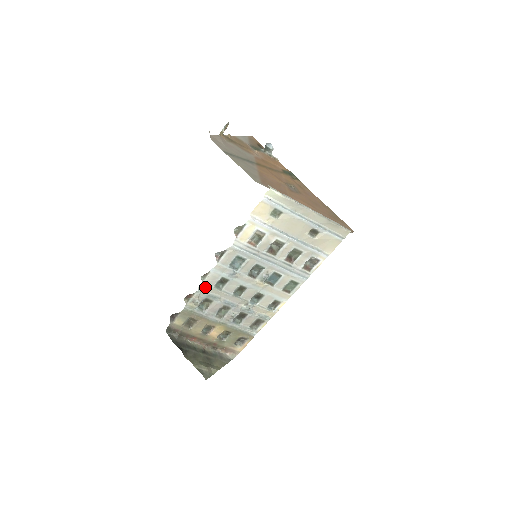
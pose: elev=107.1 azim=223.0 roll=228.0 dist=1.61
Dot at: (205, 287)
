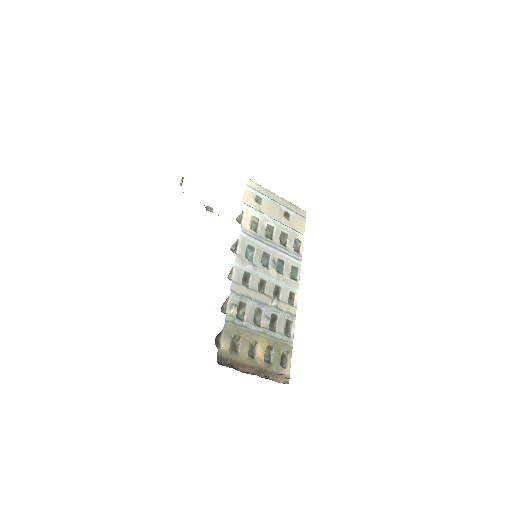
Dot at: (235, 287)
